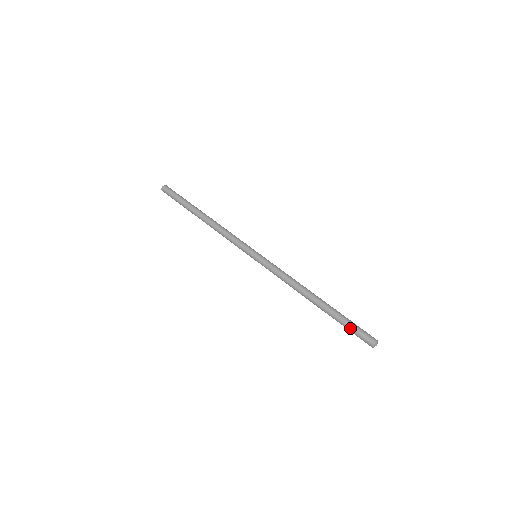
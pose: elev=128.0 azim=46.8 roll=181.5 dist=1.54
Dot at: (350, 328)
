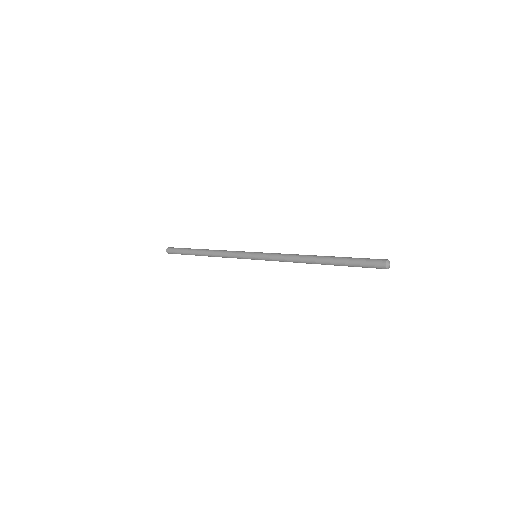
Dot at: (359, 259)
